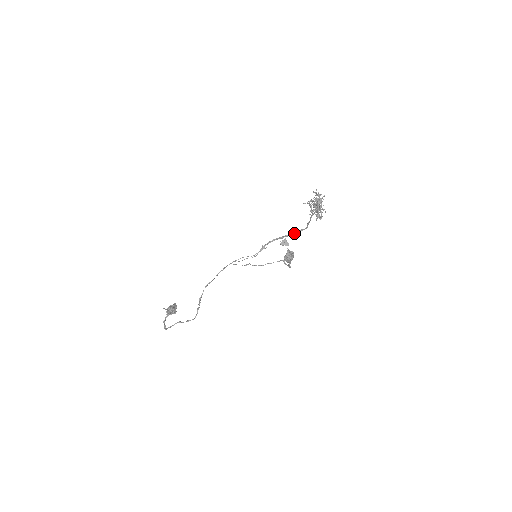
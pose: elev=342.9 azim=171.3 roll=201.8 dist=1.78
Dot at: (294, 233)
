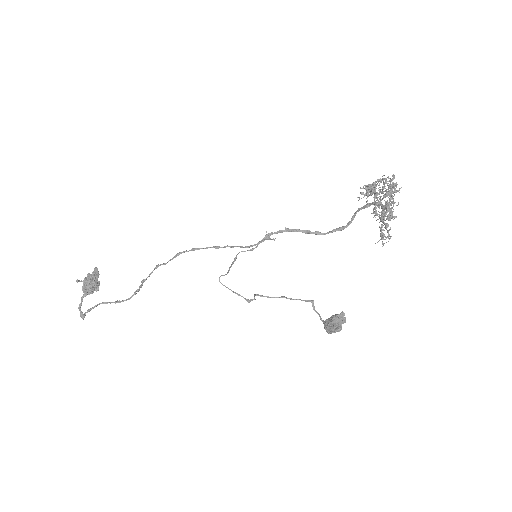
Dot at: (328, 232)
